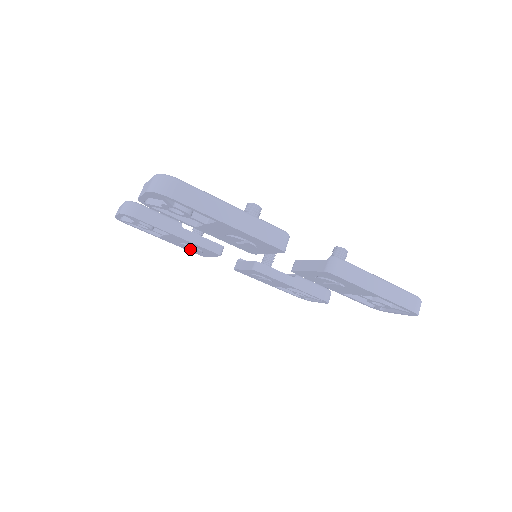
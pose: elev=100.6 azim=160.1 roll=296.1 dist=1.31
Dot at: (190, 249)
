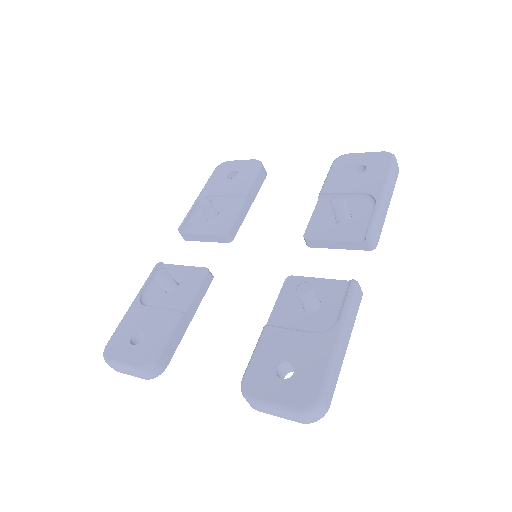
Dot at: occluded
